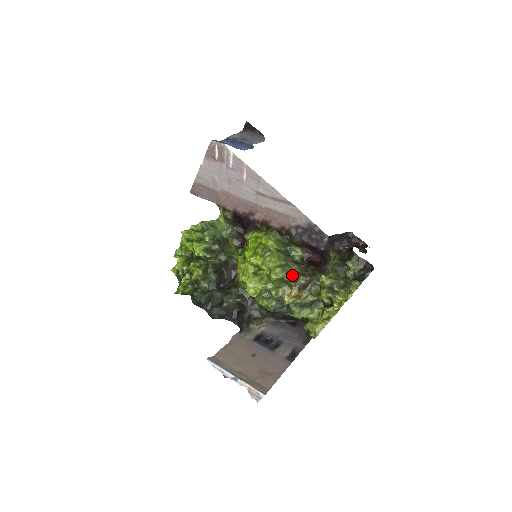
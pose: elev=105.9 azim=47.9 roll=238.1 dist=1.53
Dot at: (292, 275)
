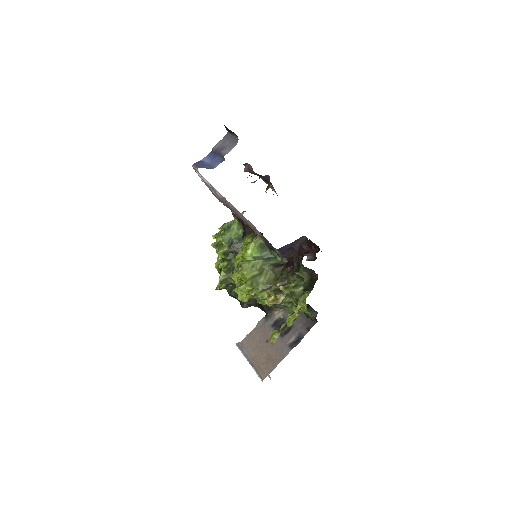
Dot at: (263, 284)
